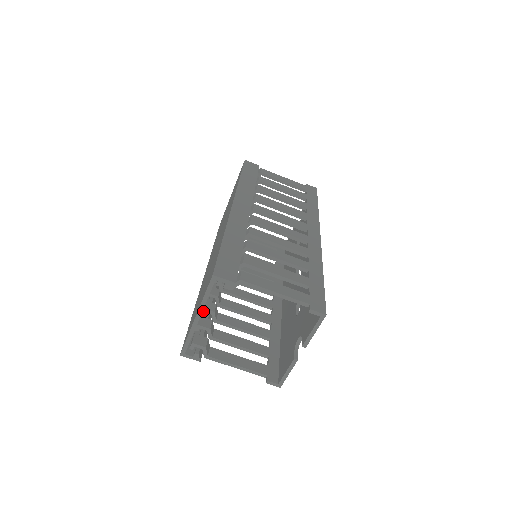
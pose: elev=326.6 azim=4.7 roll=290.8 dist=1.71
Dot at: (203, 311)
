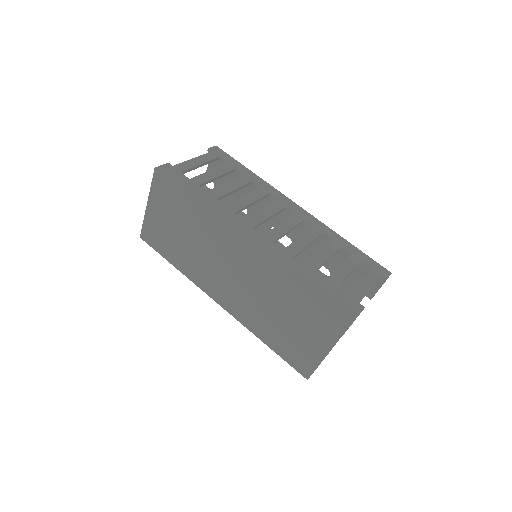
Dot at: occluded
